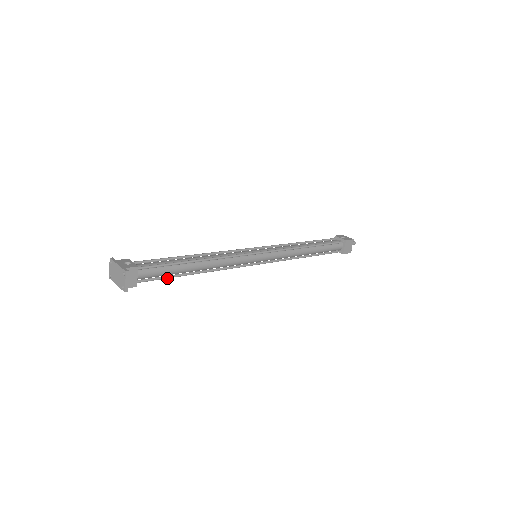
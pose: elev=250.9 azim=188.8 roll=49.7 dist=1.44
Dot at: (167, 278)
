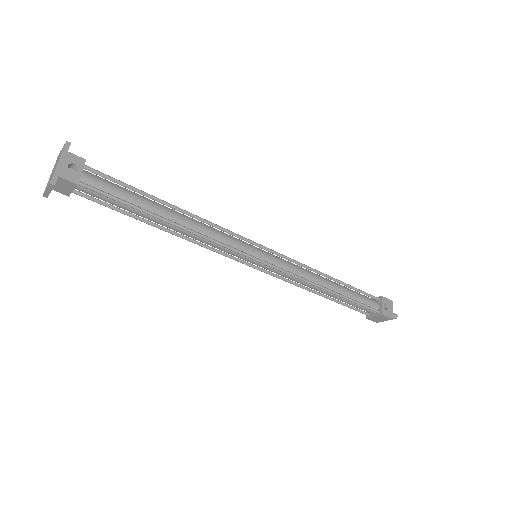
Dot at: (117, 210)
